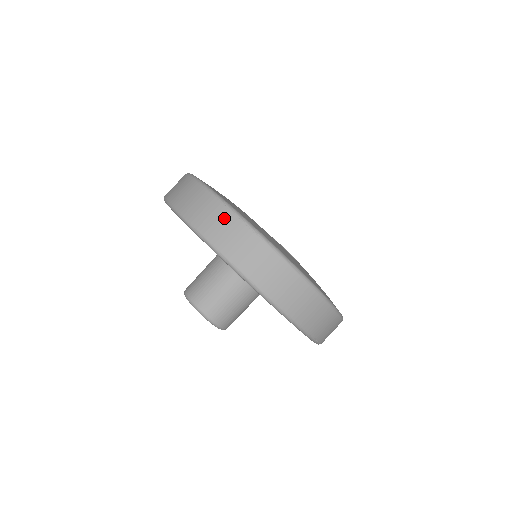
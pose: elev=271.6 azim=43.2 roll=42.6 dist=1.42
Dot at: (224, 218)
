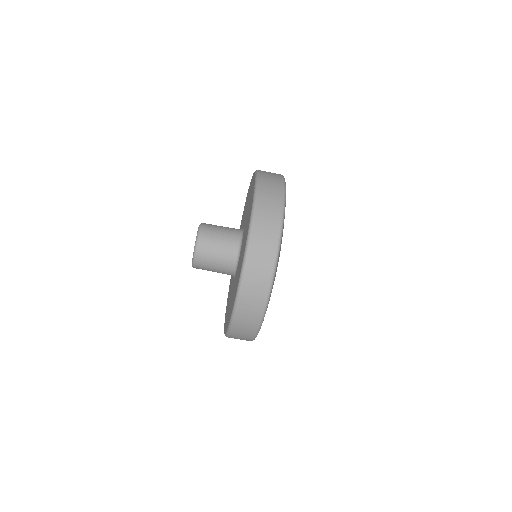
Dot at: (269, 253)
